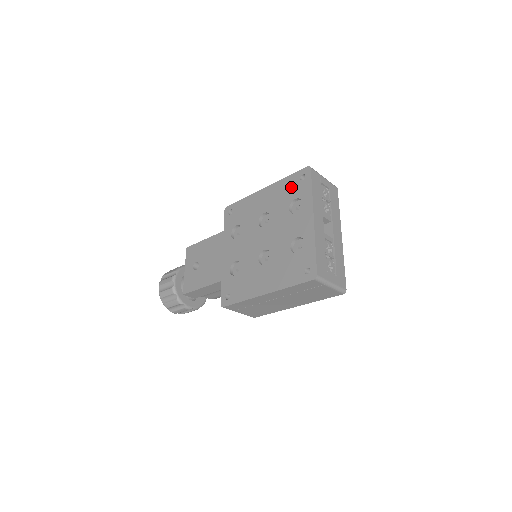
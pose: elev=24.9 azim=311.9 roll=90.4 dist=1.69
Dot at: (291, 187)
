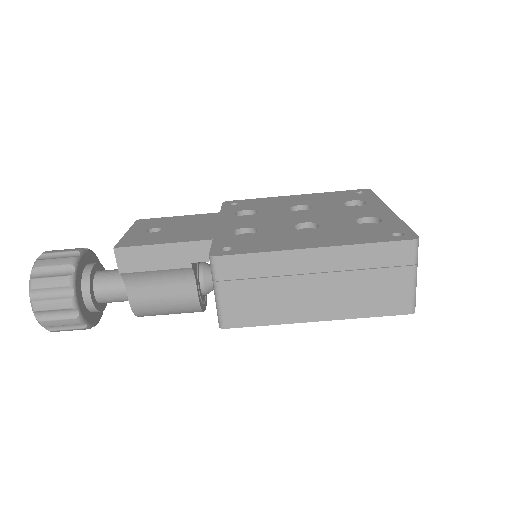
Dot at: (343, 195)
